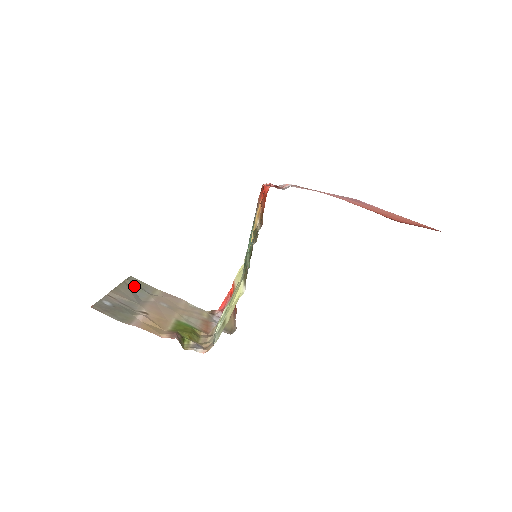
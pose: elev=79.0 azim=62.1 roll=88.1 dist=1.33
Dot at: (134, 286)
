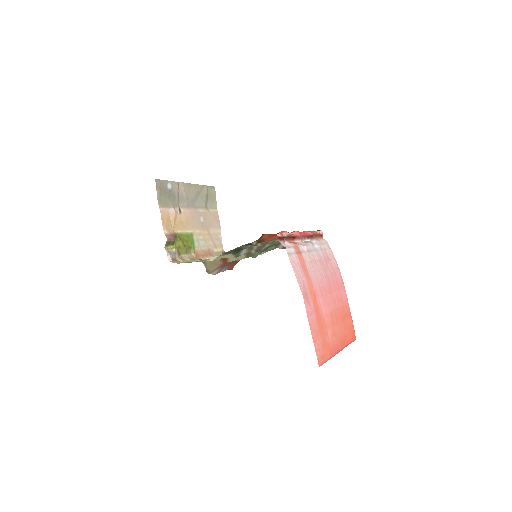
Dot at: (205, 193)
